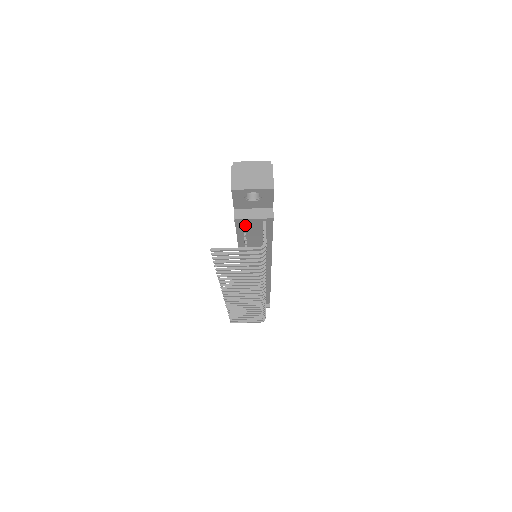
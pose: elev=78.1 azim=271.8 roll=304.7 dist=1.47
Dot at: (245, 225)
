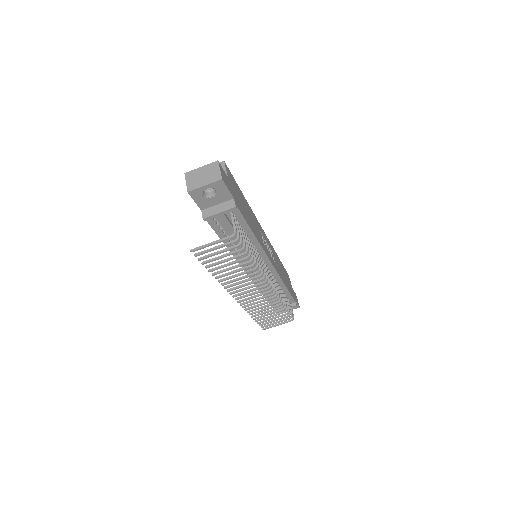
Dot at: (218, 223)
